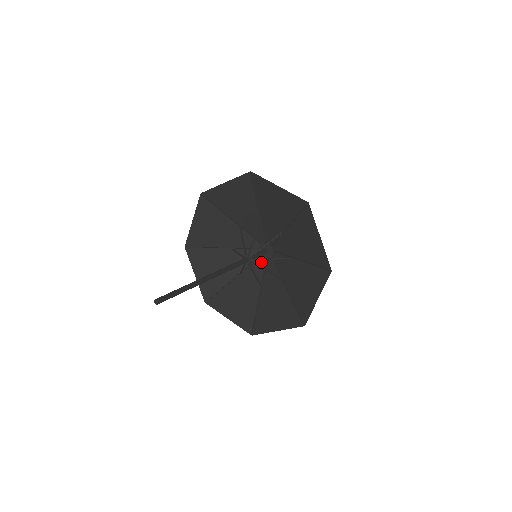
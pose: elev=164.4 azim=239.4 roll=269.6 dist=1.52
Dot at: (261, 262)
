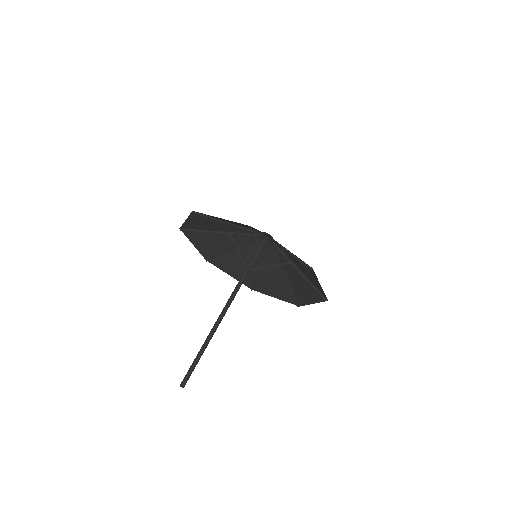
Dot at: (269, 247)
